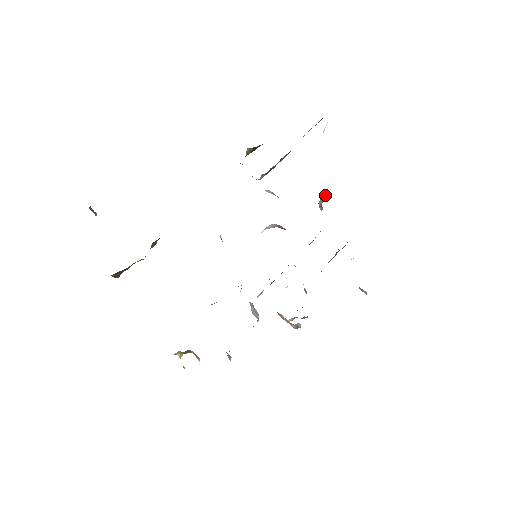
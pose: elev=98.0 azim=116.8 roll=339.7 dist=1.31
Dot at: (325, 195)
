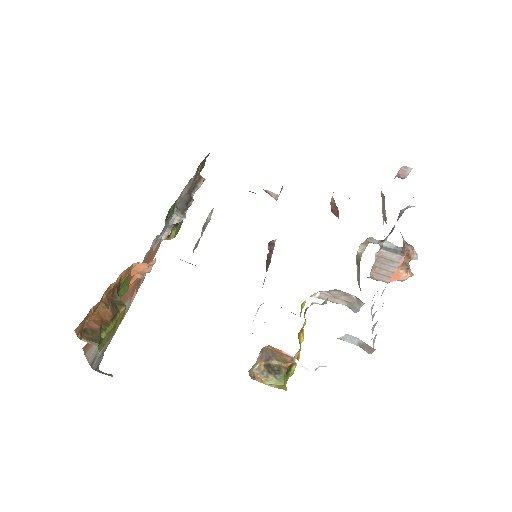
Dot at: occluded
